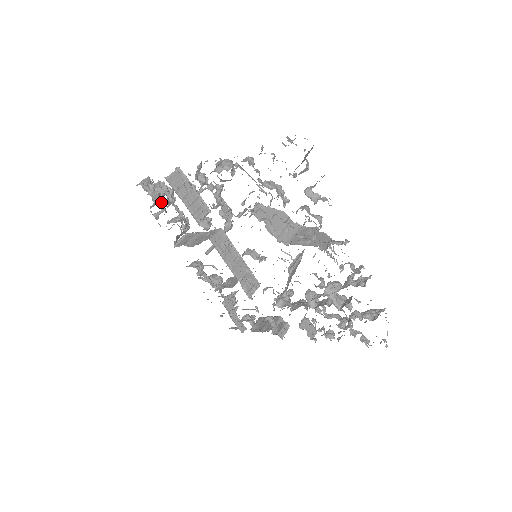
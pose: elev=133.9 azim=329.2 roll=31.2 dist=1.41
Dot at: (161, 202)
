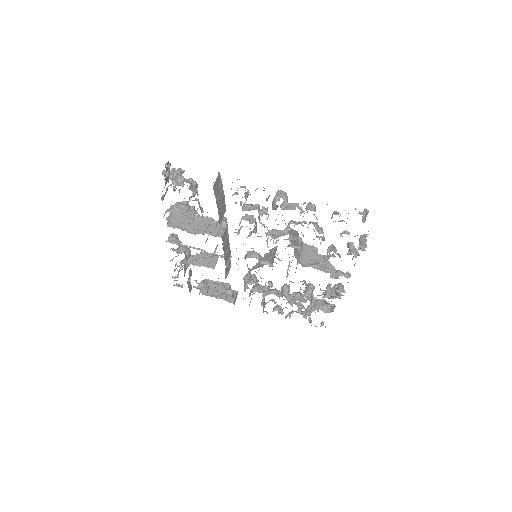
Dot at: (174, 188)
